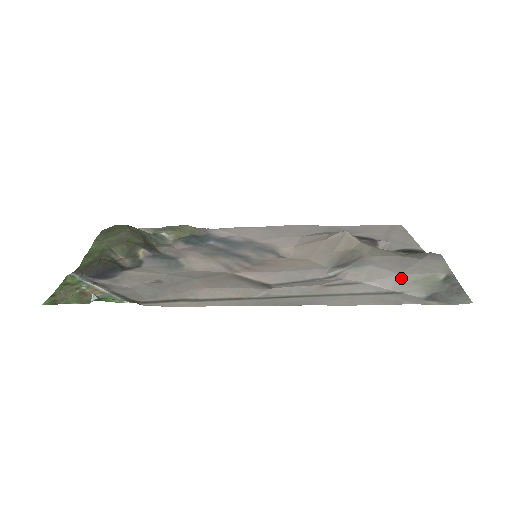
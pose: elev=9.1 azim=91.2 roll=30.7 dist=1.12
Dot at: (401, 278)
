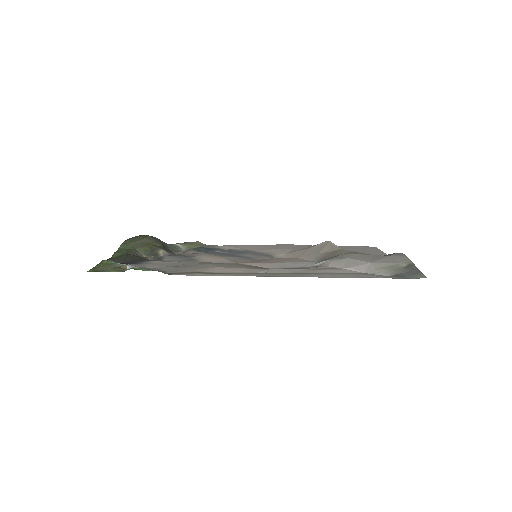
Dot at: (372, 265)
